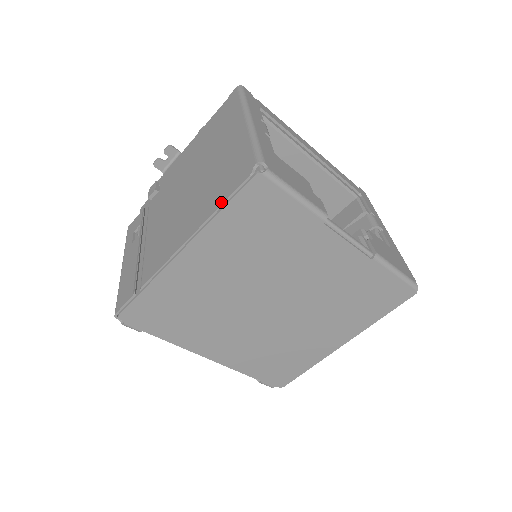
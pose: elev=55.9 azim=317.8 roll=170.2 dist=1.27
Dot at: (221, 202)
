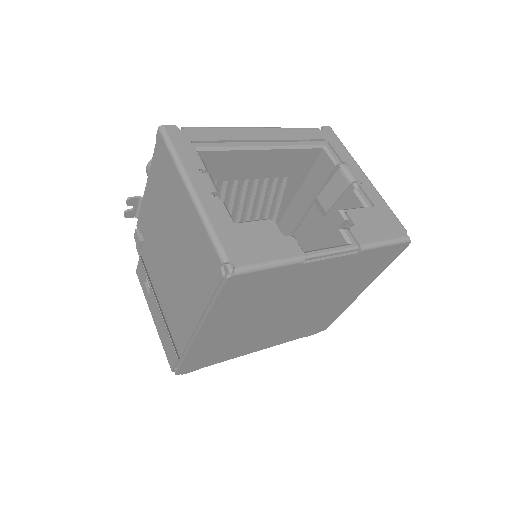
Dot at: (209, 296)
